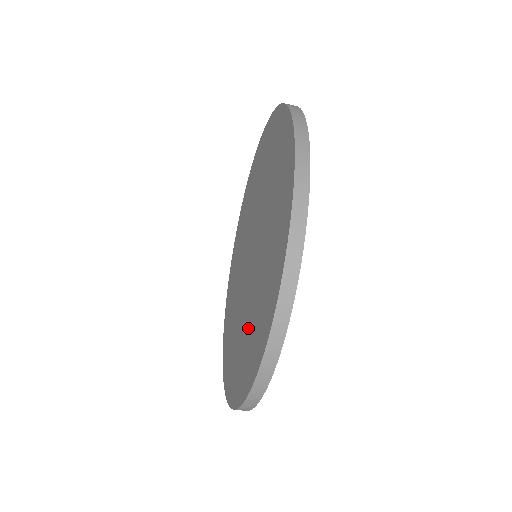
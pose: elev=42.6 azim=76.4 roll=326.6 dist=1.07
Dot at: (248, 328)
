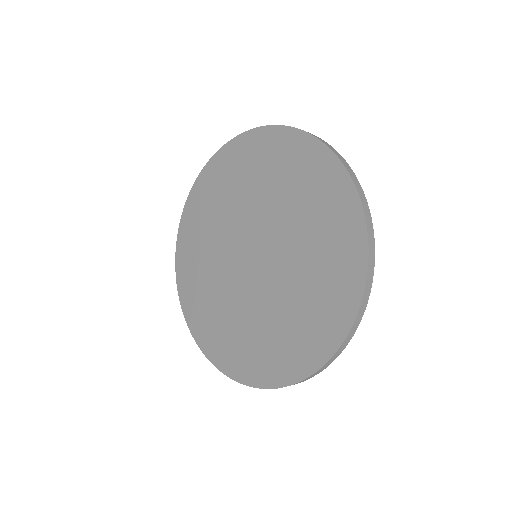
Dot at: (300, 302)
